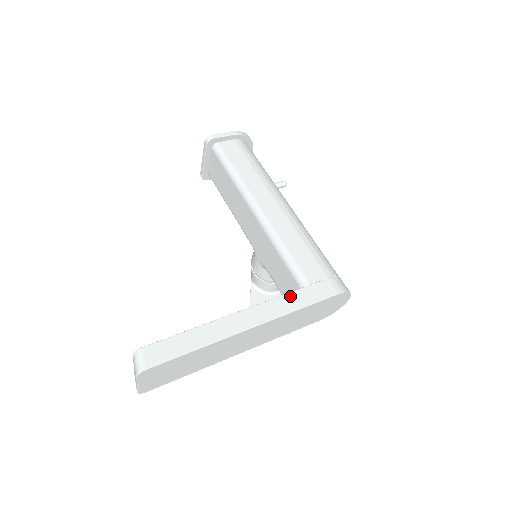
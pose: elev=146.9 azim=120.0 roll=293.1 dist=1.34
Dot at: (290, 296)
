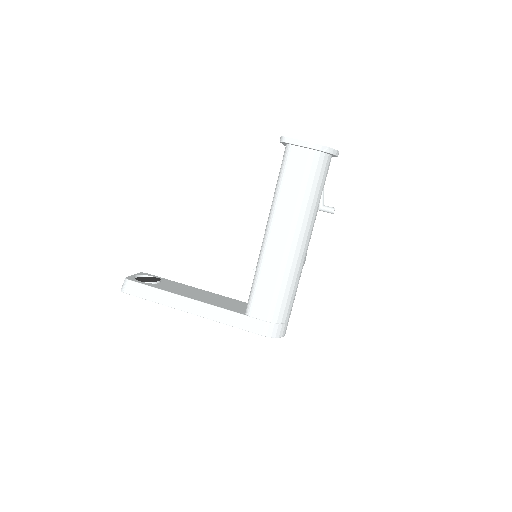
Dot at: (229, 313)
